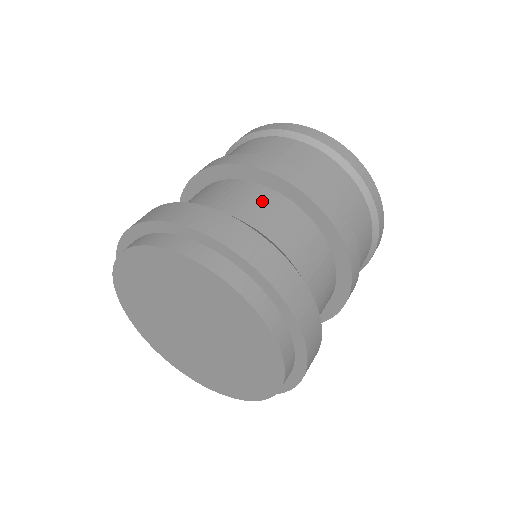
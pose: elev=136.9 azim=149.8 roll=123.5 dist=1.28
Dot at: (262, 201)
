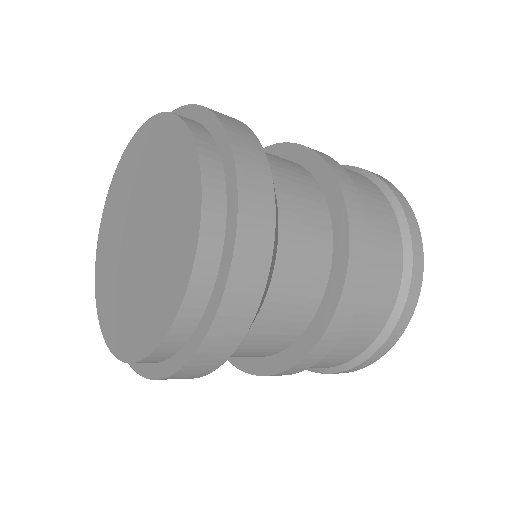
Dot at: occluded
